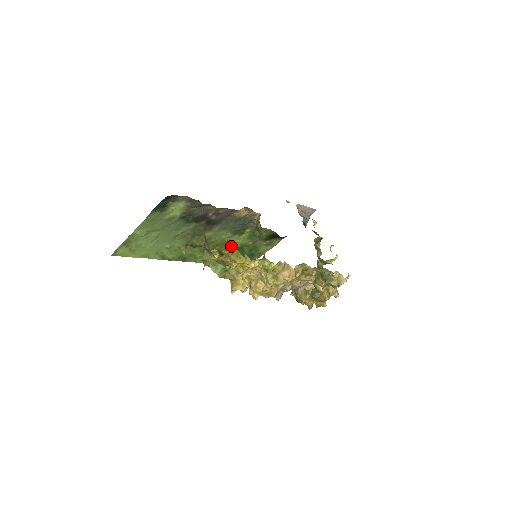
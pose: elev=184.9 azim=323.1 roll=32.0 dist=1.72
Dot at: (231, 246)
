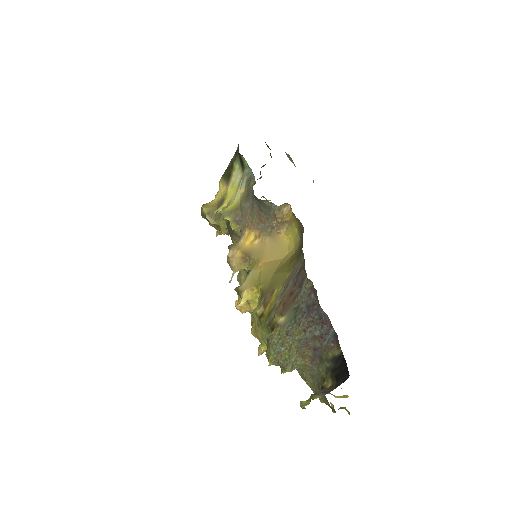
Dot at: occluded
